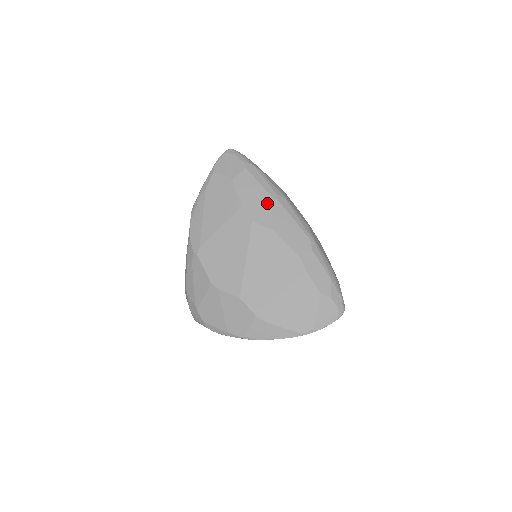
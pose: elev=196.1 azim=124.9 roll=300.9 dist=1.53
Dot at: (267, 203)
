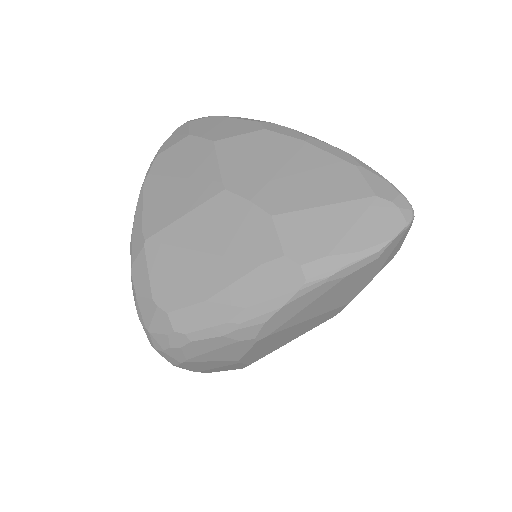
Dot at: occluded
